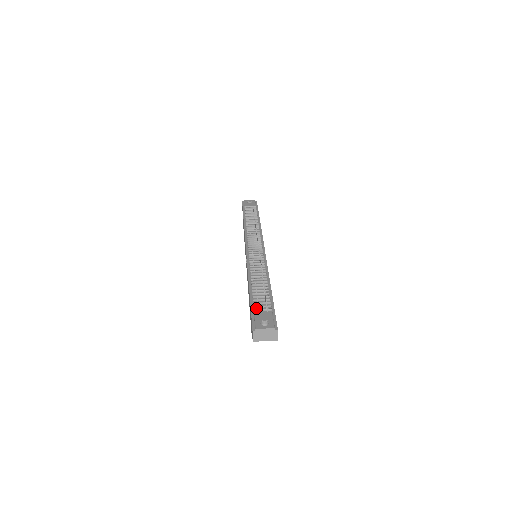
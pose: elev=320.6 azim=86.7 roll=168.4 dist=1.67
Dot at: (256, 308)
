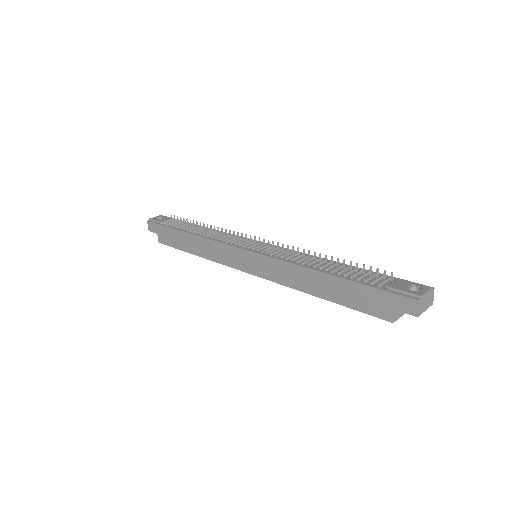
Dot at: (376, 283)
